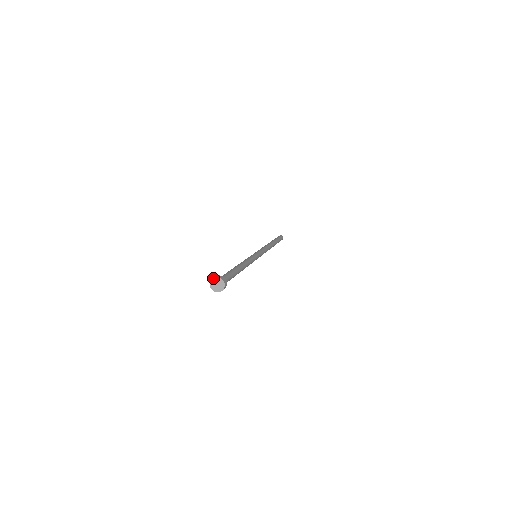
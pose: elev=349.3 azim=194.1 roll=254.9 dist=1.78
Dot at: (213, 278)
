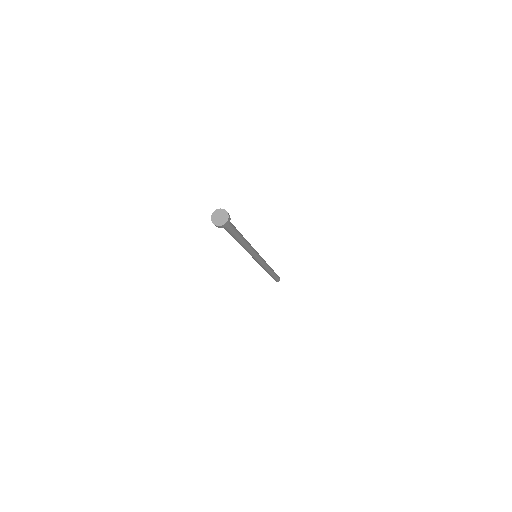
Dot at: (214, 211)
